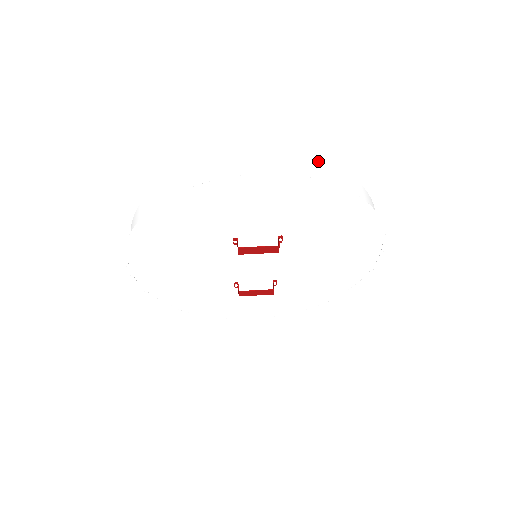
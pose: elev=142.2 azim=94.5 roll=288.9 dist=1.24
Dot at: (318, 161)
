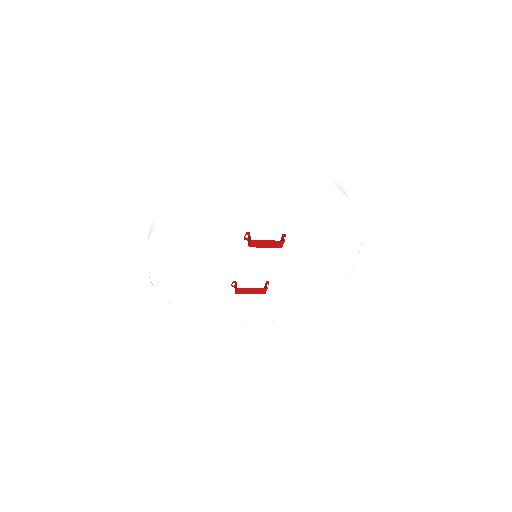
Dot at: (322, 172)
